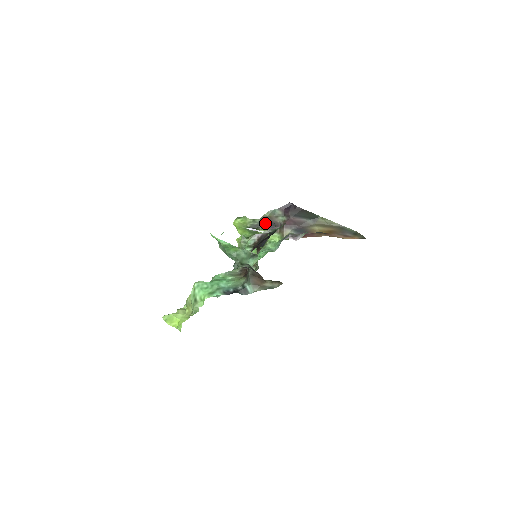
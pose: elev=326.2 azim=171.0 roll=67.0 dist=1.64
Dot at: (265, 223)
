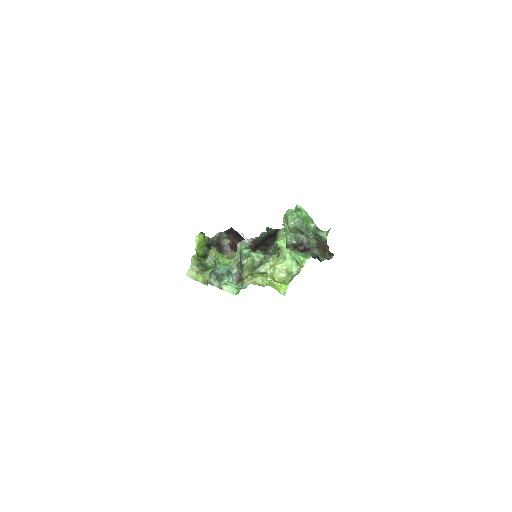
Dot at: (216, 243)
